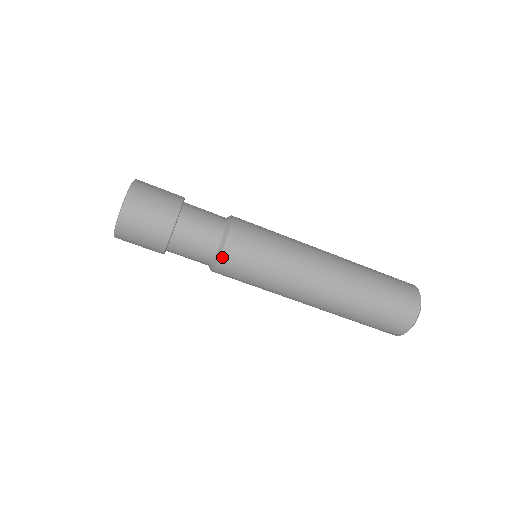
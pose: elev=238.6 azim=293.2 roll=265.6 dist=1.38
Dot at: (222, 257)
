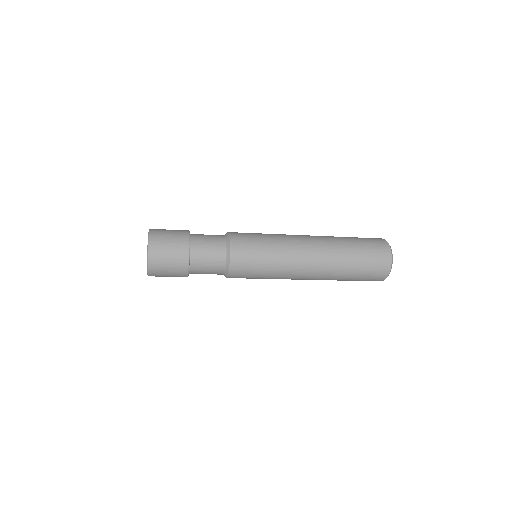
Dot at: (231, 266)
